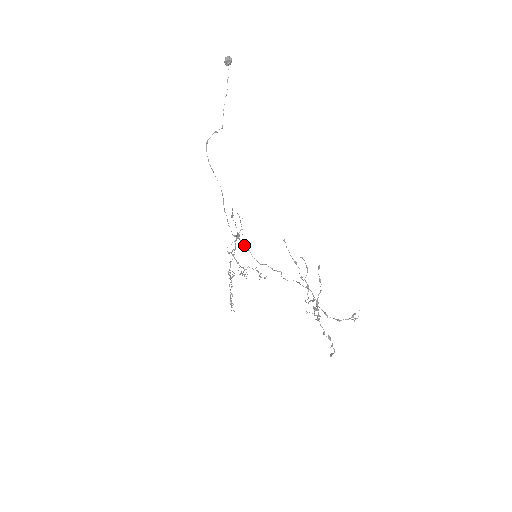
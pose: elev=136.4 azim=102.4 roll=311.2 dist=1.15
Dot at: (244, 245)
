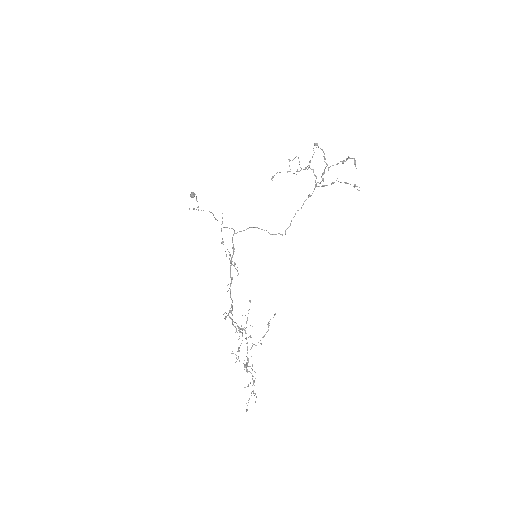
Dot at: occluded
